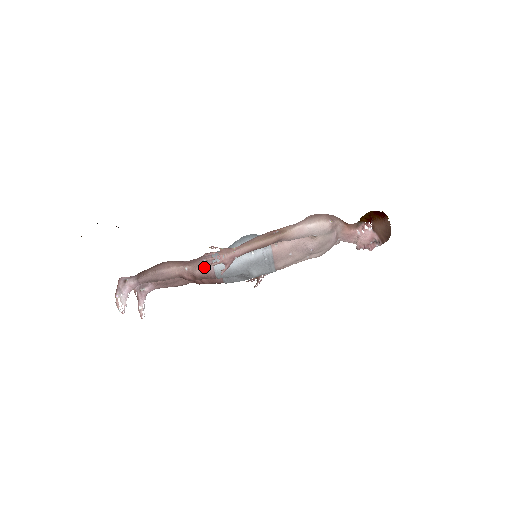
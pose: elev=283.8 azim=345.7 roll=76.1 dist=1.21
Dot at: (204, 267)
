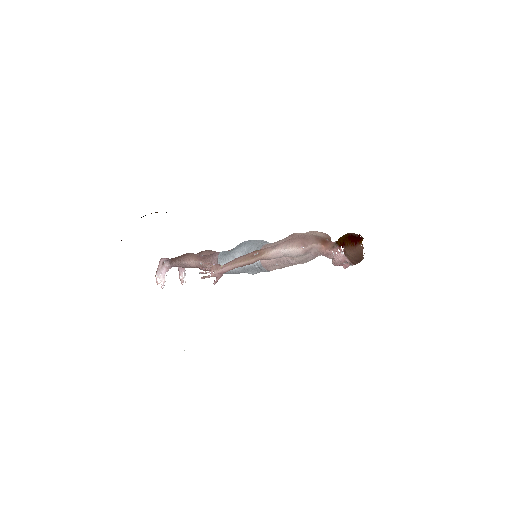
Dot at: occluded
